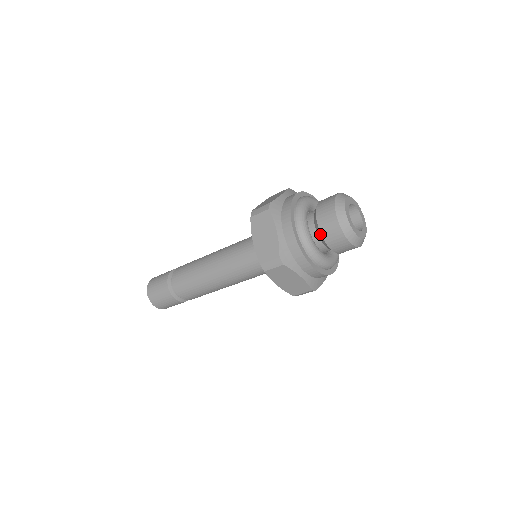
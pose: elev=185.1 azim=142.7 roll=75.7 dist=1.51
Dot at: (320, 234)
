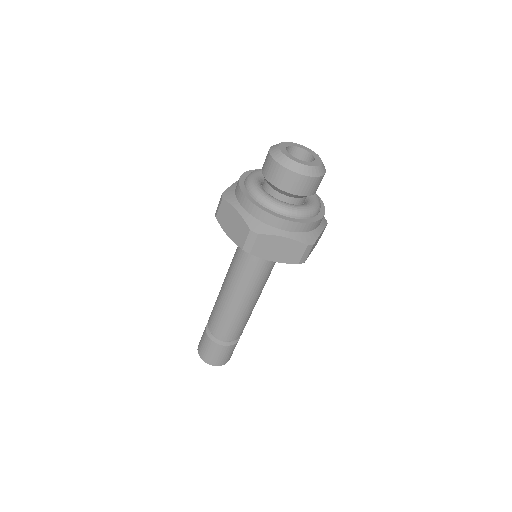
Dot at: (275, 188)
